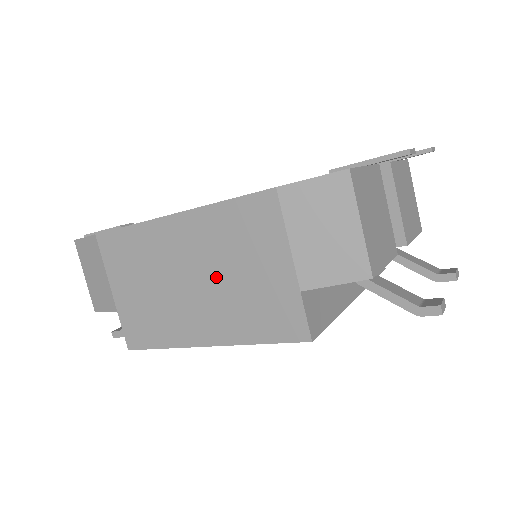
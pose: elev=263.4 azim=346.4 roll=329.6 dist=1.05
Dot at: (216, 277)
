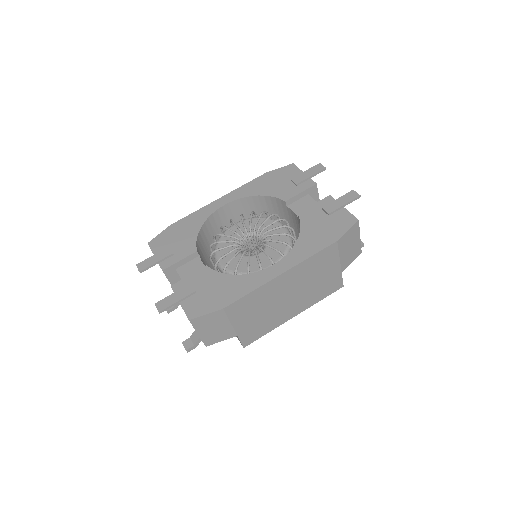
Dot at: (303, 288)
